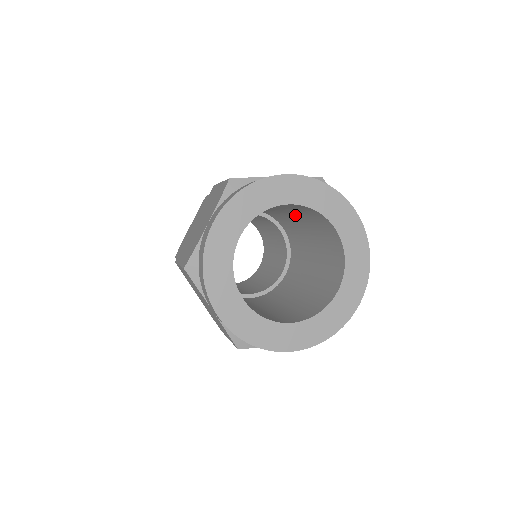
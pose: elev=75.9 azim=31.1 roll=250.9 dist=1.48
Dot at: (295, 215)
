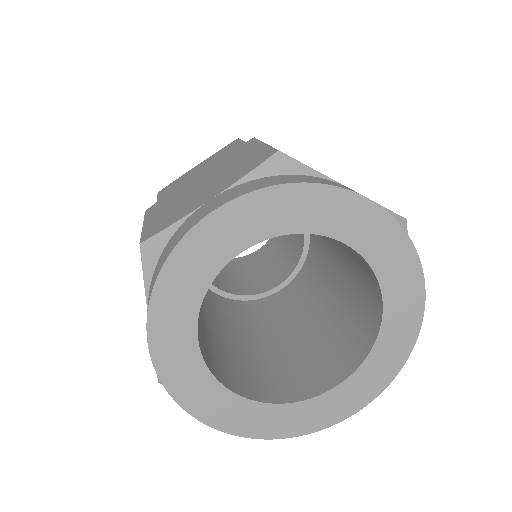
Dot at: (337, 242)
